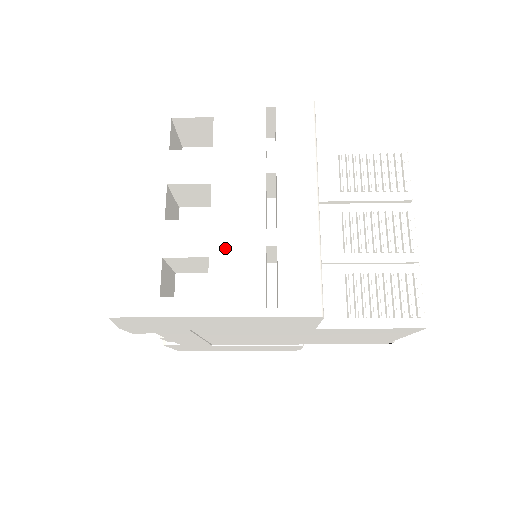
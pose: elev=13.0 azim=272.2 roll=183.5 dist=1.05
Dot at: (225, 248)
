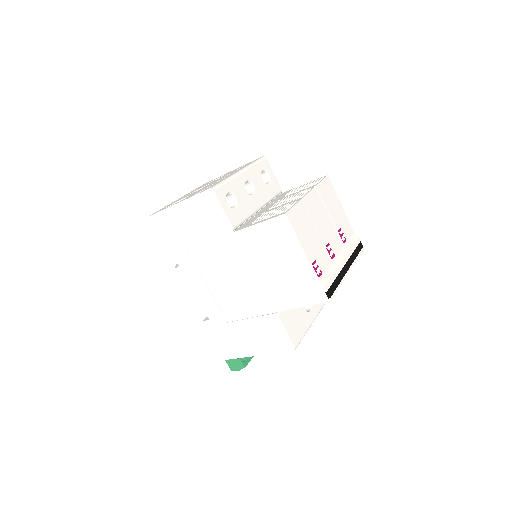
Dot at: occluded
